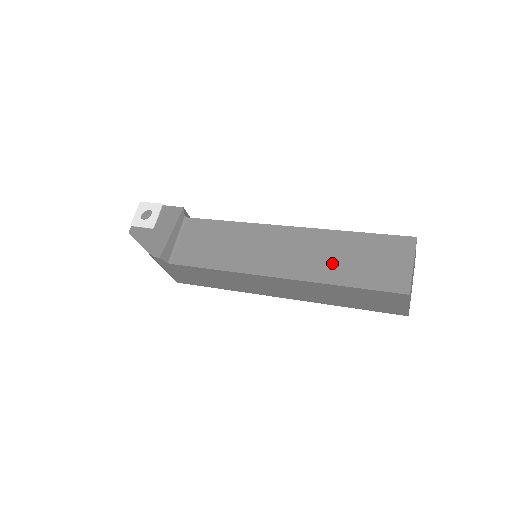
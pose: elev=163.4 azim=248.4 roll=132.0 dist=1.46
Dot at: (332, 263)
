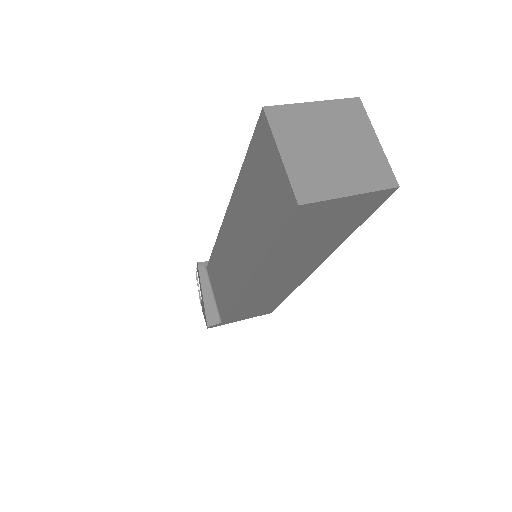
Dot at: (252, 229)
